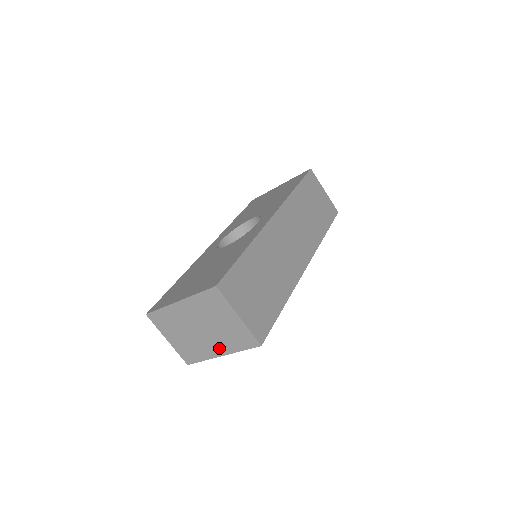
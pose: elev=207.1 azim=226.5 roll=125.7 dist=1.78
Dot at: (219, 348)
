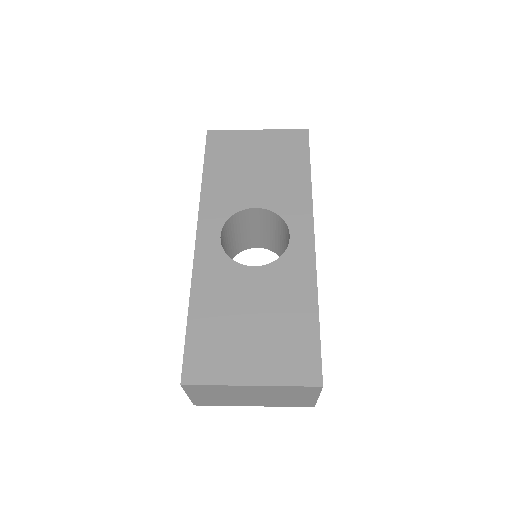
Dot at: (259, 404)
